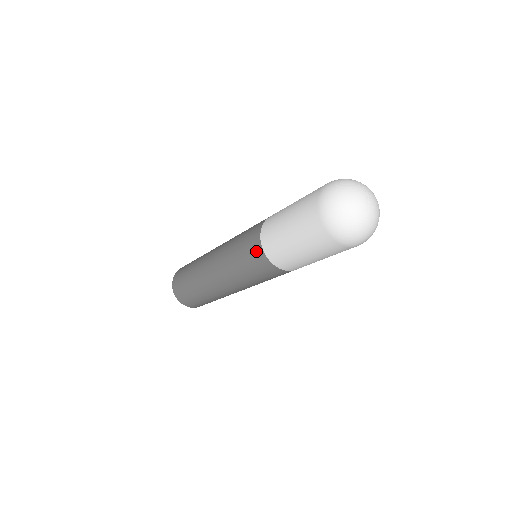
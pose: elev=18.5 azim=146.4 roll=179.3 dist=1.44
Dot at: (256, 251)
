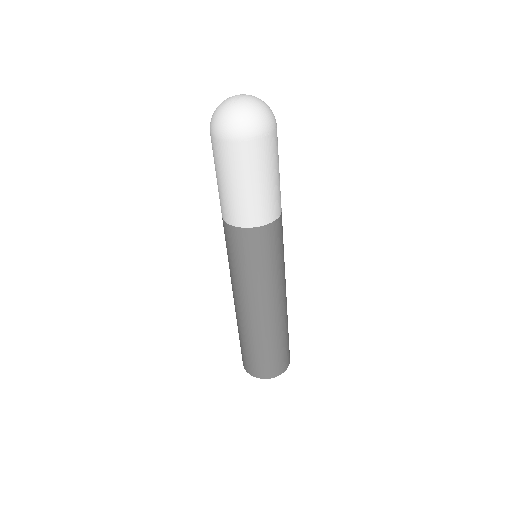
Dot at: occluded
